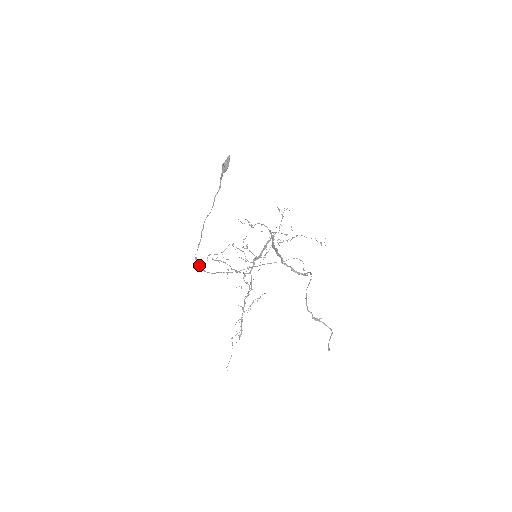
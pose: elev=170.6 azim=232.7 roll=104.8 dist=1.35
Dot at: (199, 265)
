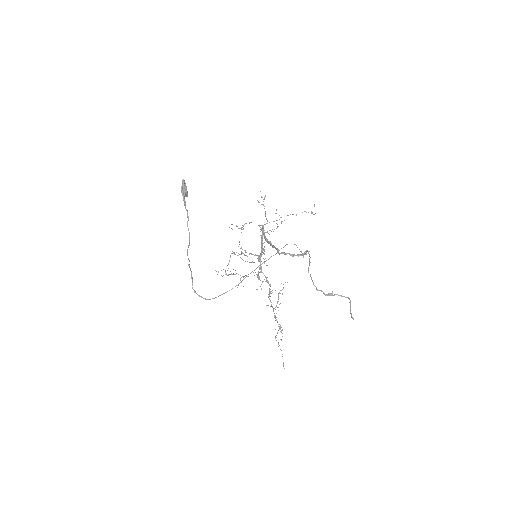
Dot at: (200, 296)
